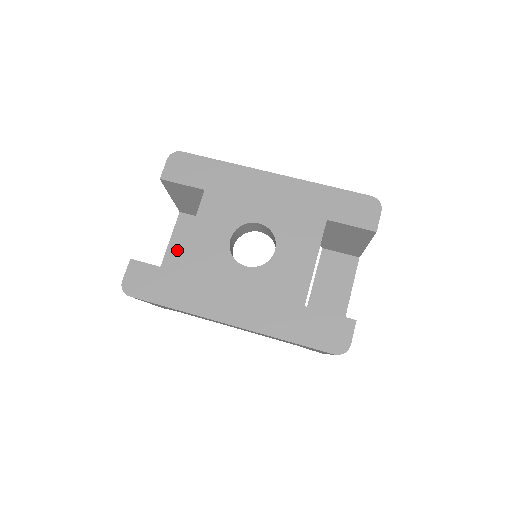
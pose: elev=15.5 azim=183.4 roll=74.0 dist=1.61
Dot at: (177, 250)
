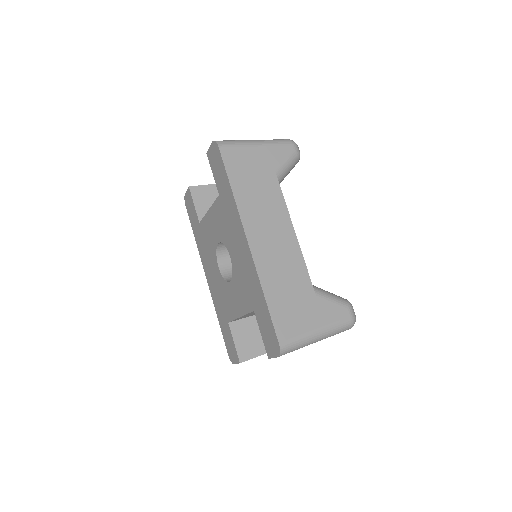
Dot at: occluded
